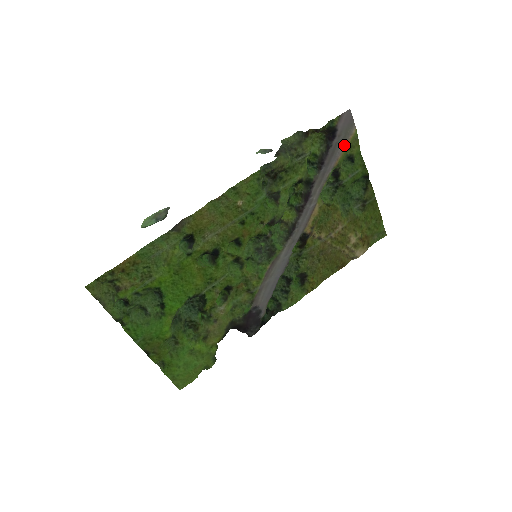
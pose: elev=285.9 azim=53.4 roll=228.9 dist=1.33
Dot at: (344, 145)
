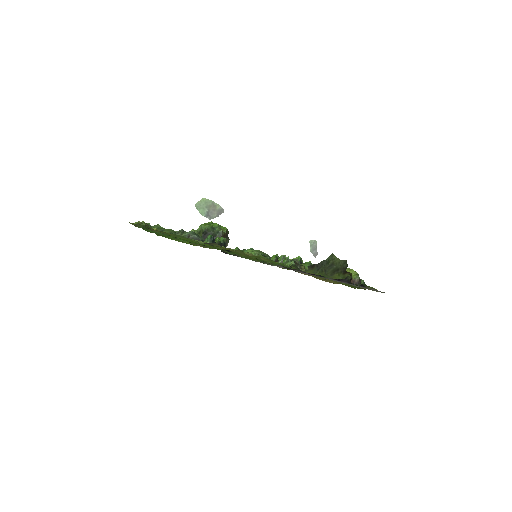
Dot at: occluded
